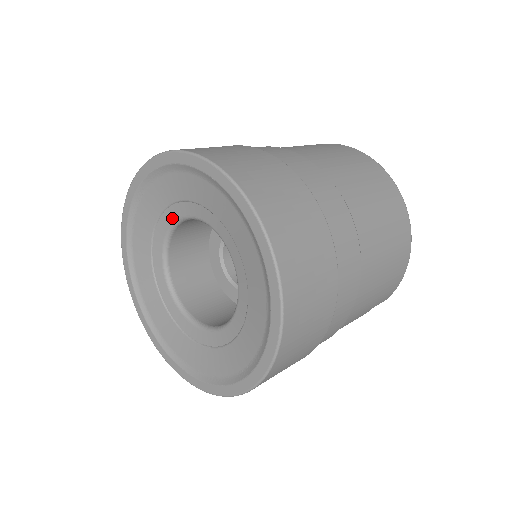
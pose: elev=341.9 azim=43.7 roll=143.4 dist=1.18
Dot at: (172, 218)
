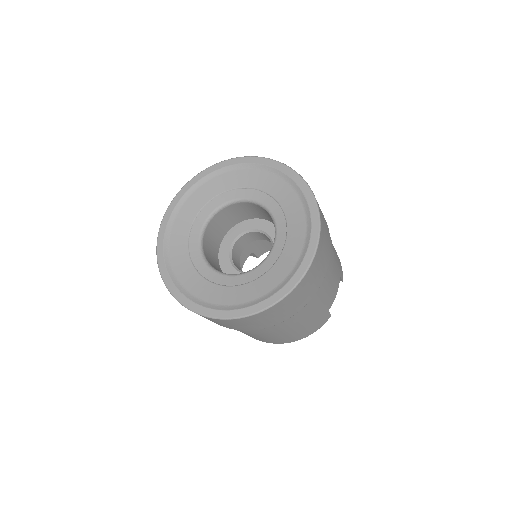
Dot at: (200, 224)
